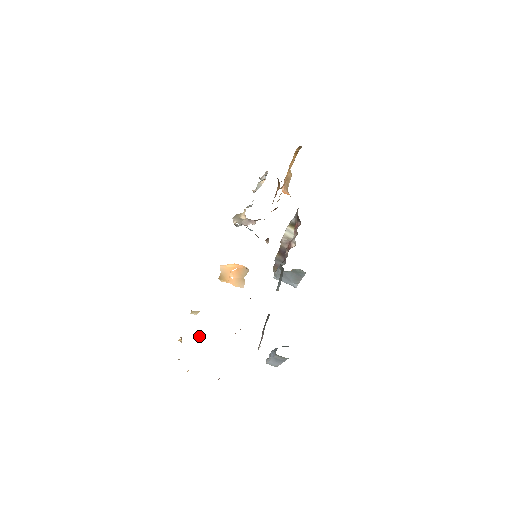
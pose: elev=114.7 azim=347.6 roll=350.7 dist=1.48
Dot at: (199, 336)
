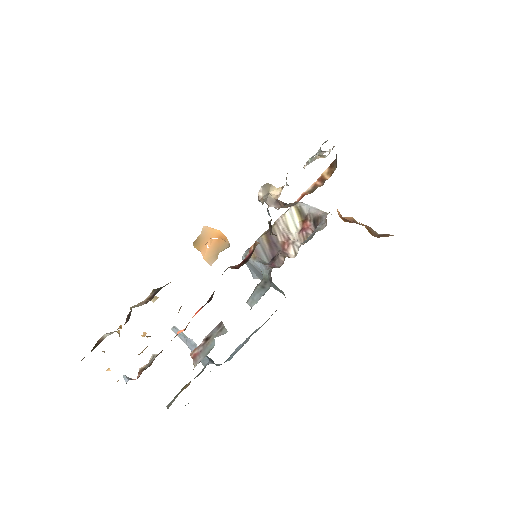
Dot at: (144, 334)
